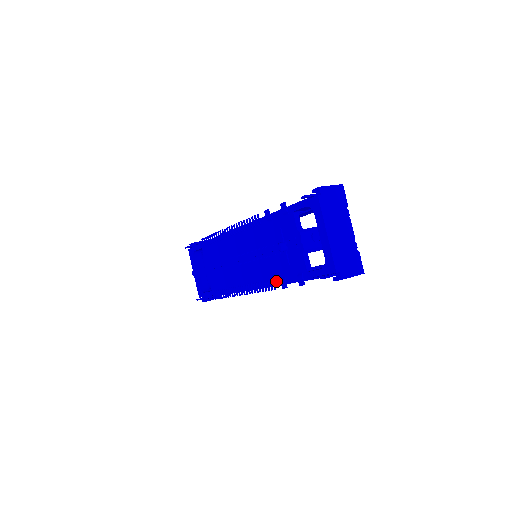
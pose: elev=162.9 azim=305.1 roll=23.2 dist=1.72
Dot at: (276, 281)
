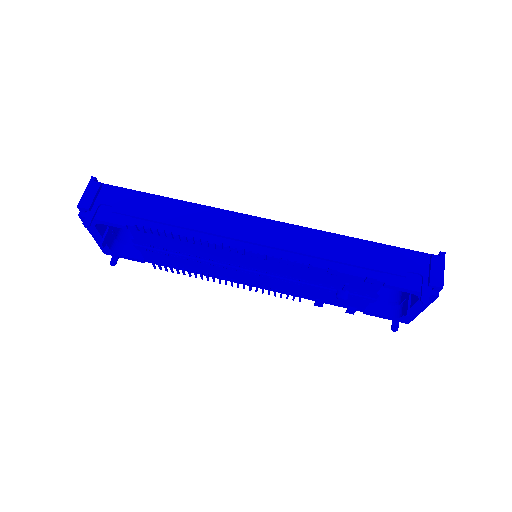
Dot at: (305, 298)
